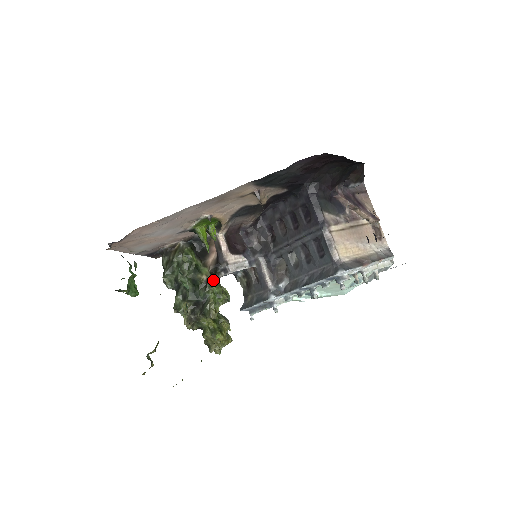
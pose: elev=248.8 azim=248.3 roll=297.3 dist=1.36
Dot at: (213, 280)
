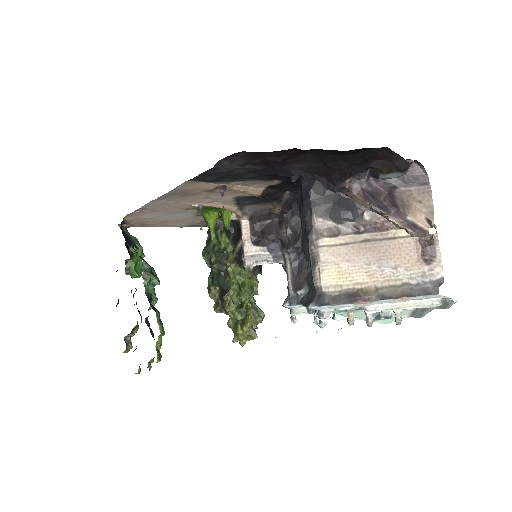
Dot at: (236, 269)
